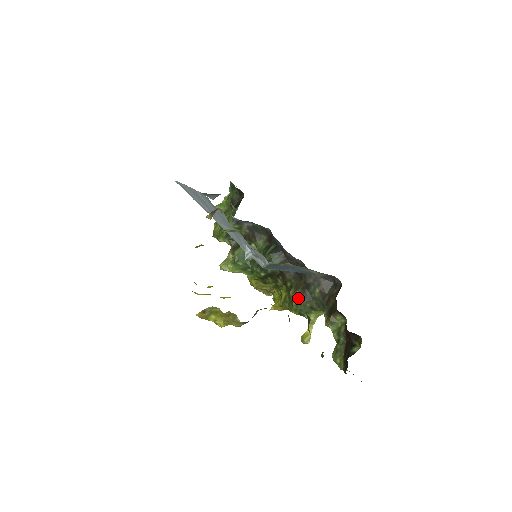
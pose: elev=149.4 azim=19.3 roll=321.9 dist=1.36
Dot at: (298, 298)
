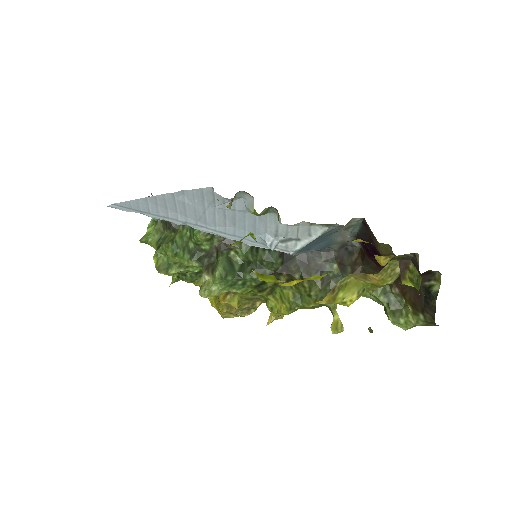
Dot at: (316, 285)
